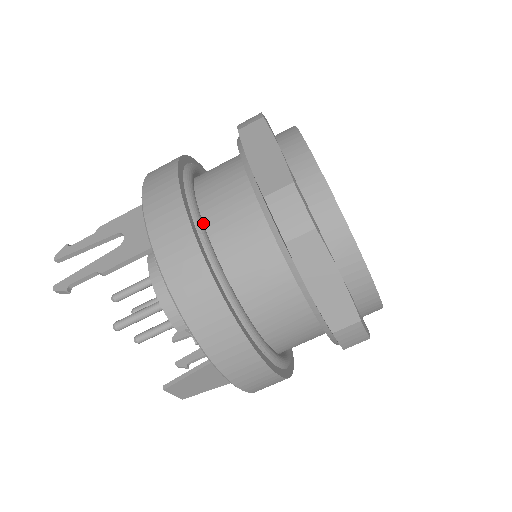
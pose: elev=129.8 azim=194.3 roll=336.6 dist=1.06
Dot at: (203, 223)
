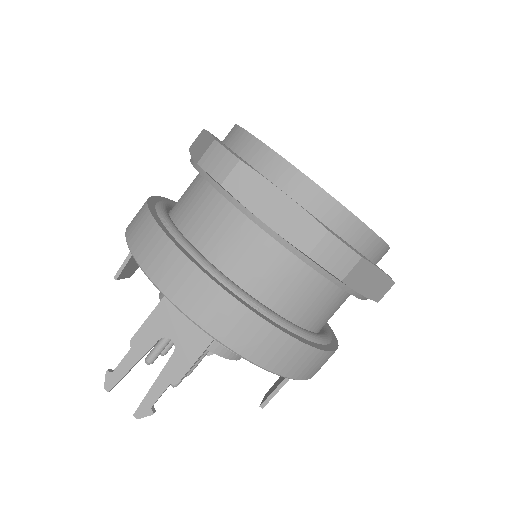
Dot at: occluded
